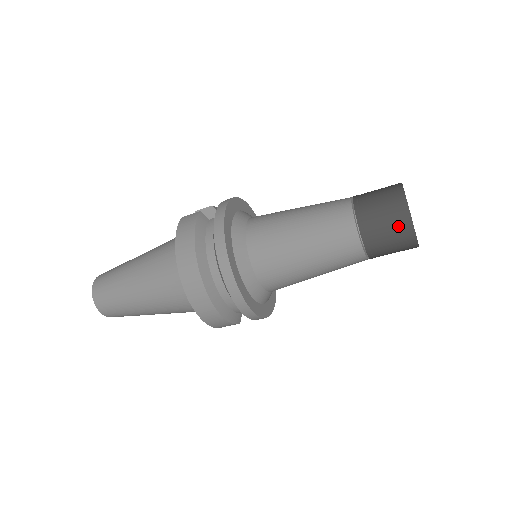
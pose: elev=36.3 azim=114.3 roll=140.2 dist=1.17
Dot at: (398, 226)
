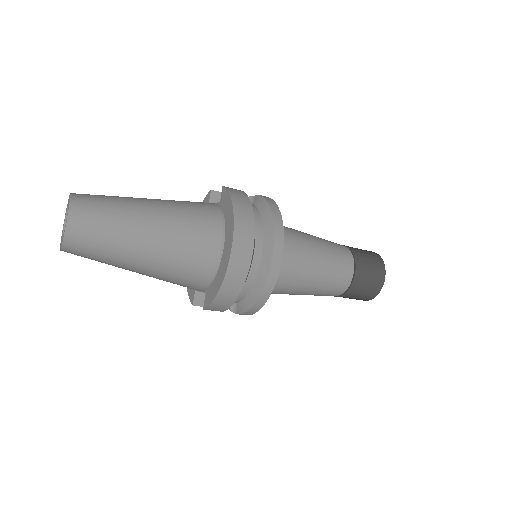
Dot at: (377, 277)
